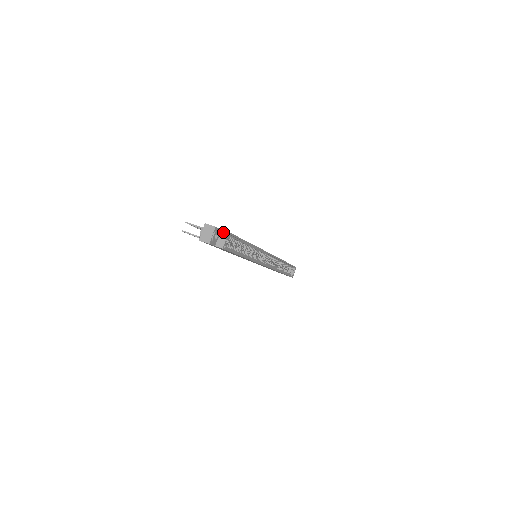
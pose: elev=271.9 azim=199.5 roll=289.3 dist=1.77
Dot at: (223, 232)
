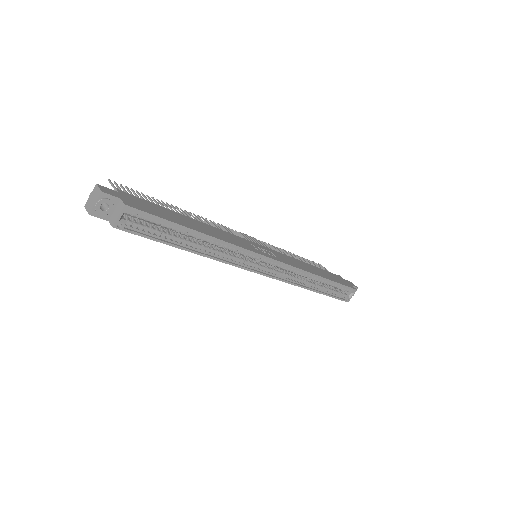
Dot at: (120, 203)
